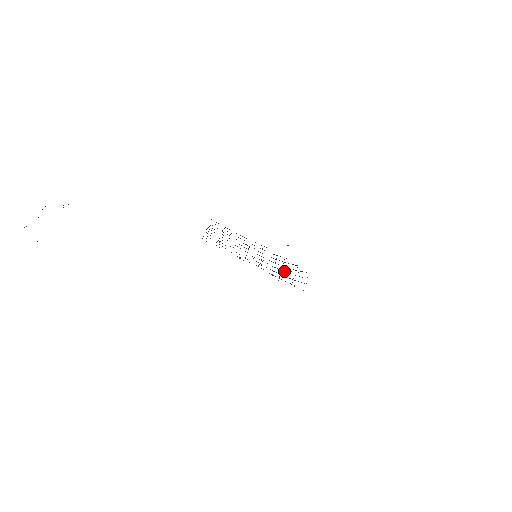
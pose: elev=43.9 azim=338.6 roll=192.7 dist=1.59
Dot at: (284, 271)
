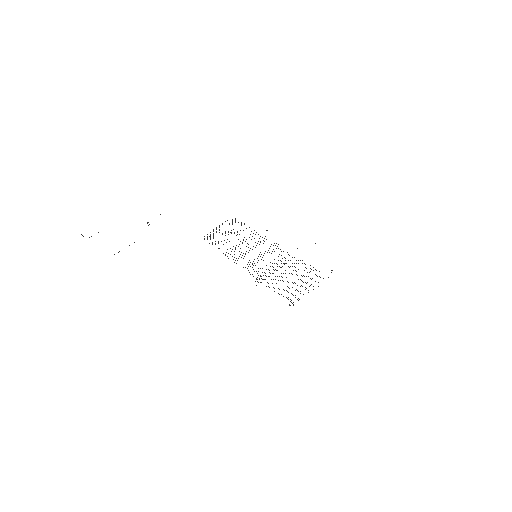
Dot at: occluded
